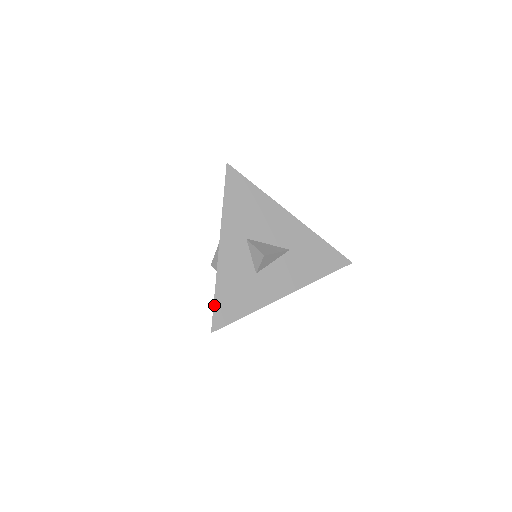
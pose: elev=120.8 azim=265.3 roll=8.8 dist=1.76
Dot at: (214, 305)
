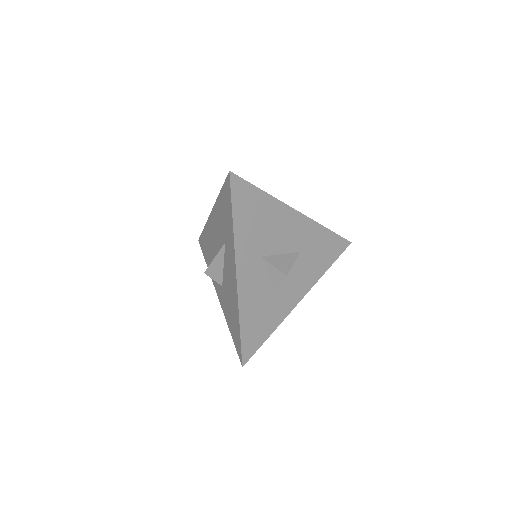
Dot at: (241, 339)
